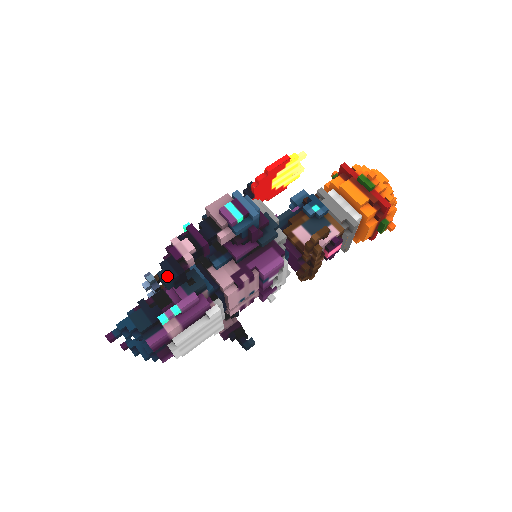
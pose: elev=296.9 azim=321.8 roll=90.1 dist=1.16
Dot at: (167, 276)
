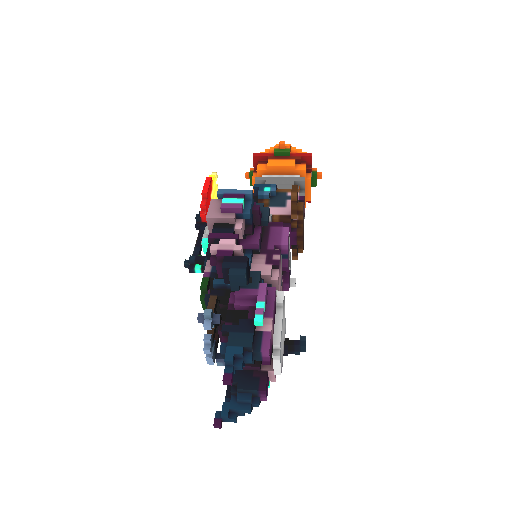
Dot at: (239, 270)
